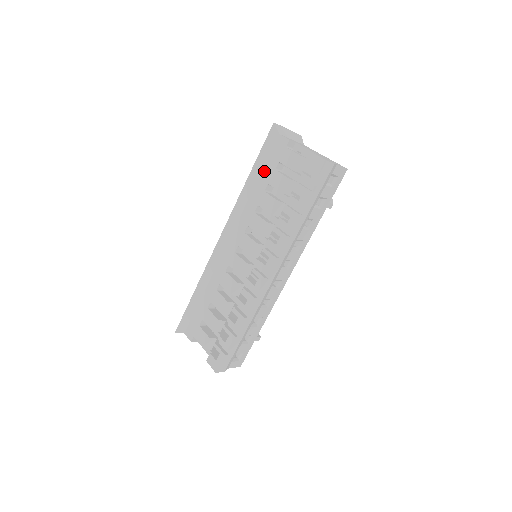
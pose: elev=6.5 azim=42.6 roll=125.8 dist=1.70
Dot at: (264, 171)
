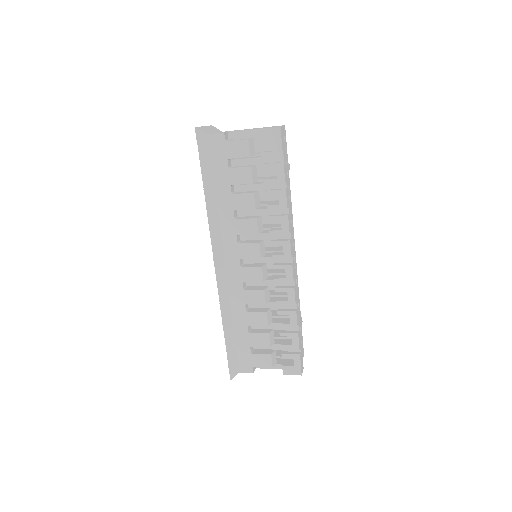
Dot at: (217, 177)
